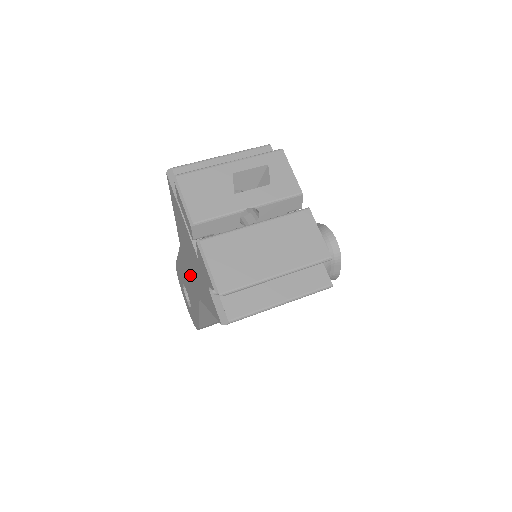
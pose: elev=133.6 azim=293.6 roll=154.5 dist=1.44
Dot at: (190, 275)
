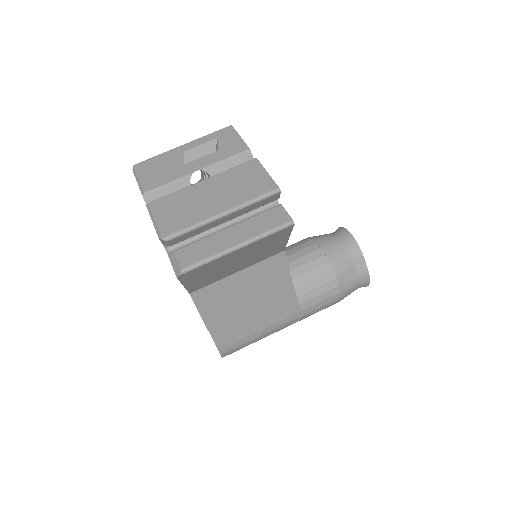
Dot at: occluded
